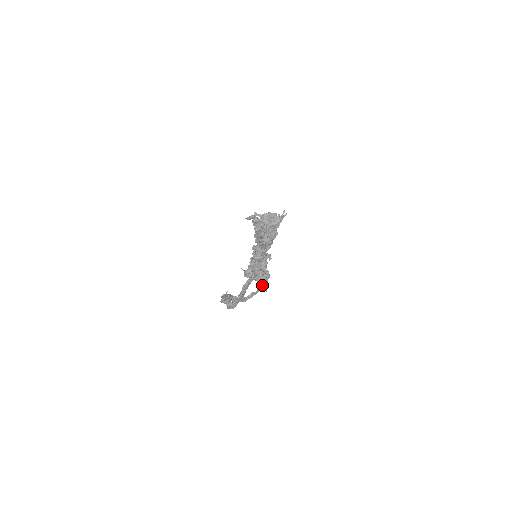
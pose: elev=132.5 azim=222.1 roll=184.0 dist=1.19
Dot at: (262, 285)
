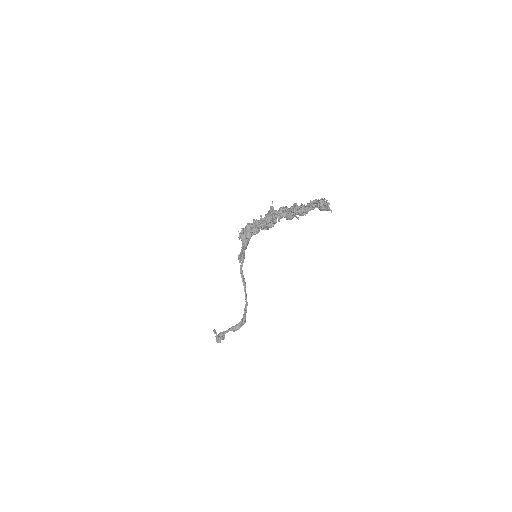
Dot at: (329, 210)
